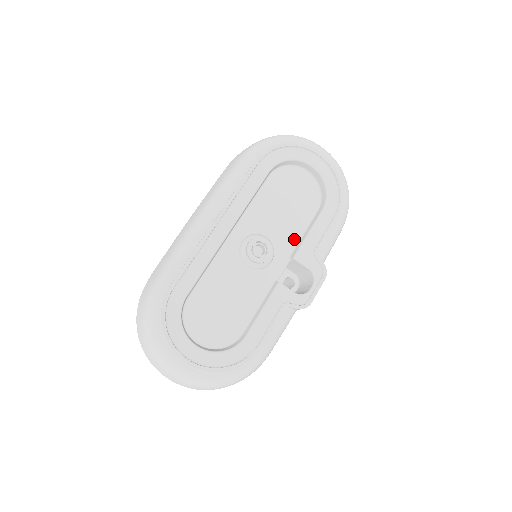
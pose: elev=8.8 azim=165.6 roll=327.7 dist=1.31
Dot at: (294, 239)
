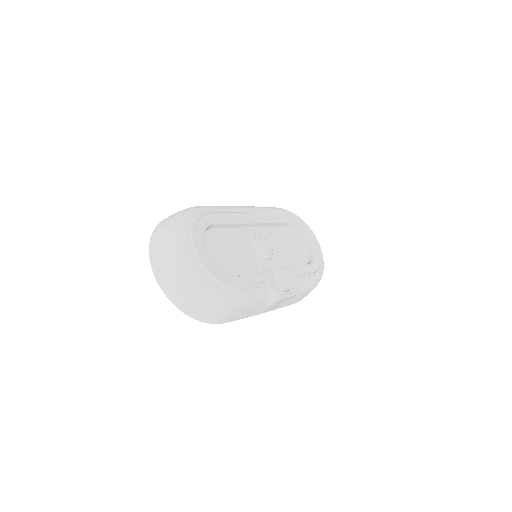
Dot at: (285, 264)
